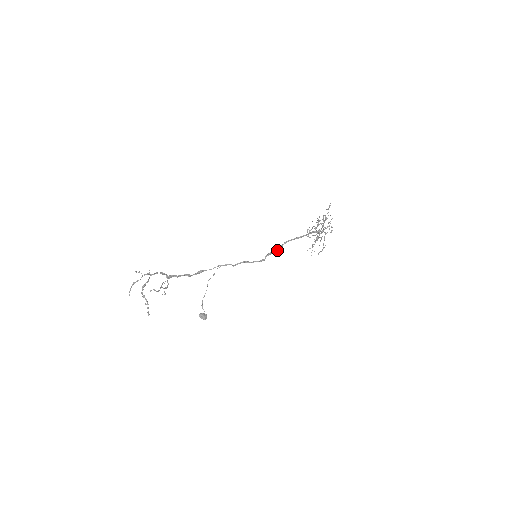
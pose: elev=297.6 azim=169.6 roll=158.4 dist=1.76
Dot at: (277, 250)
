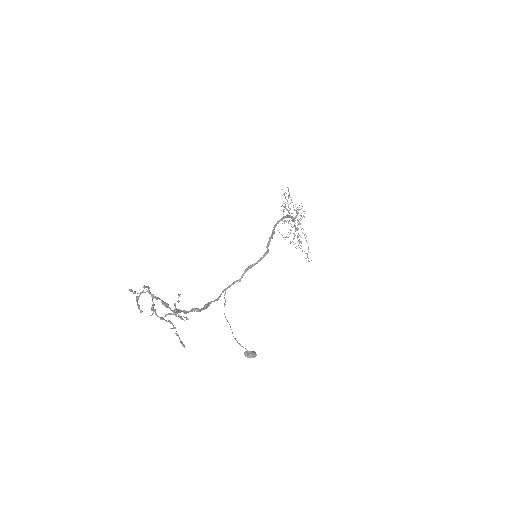
Dot at: occluded
